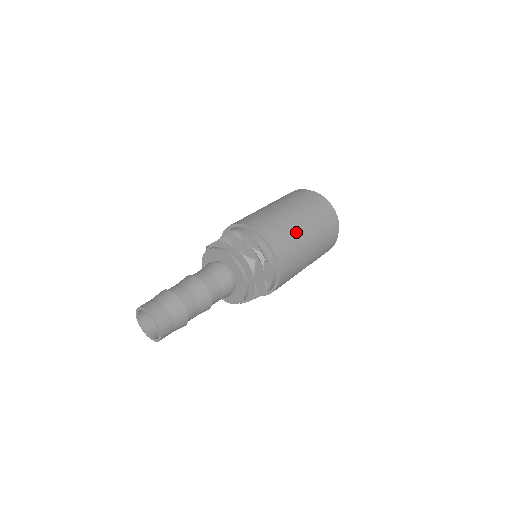
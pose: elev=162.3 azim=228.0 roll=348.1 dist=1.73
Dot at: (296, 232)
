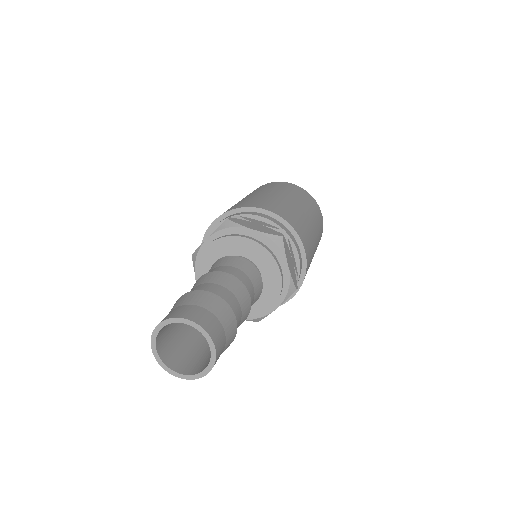
Dot at: (298, 211)
